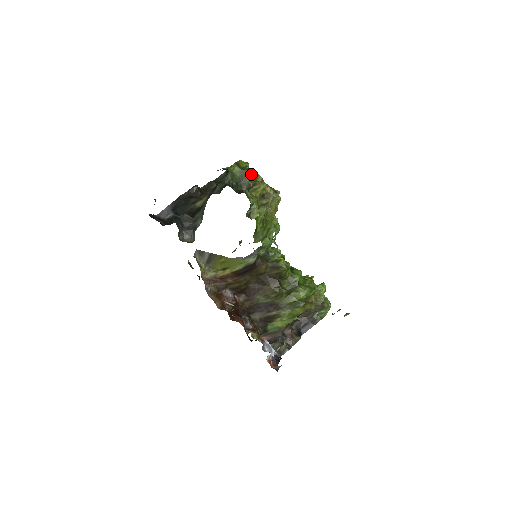
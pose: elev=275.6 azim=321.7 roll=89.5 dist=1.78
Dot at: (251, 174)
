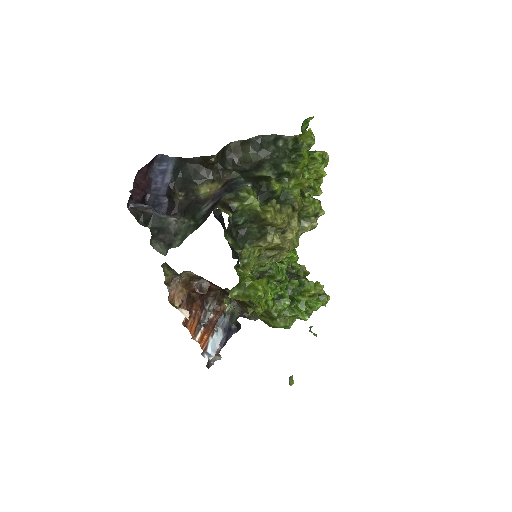
Dot at: (269, 222)
